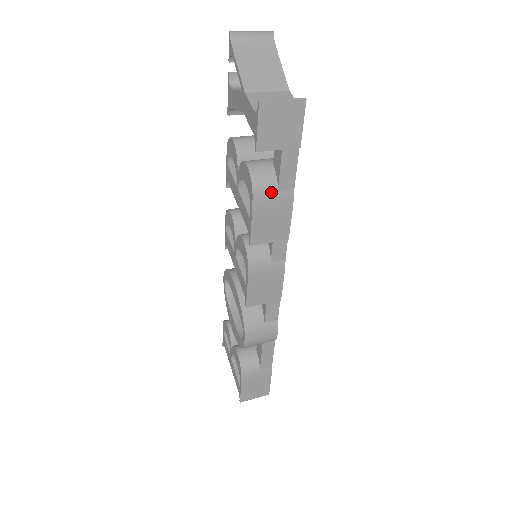
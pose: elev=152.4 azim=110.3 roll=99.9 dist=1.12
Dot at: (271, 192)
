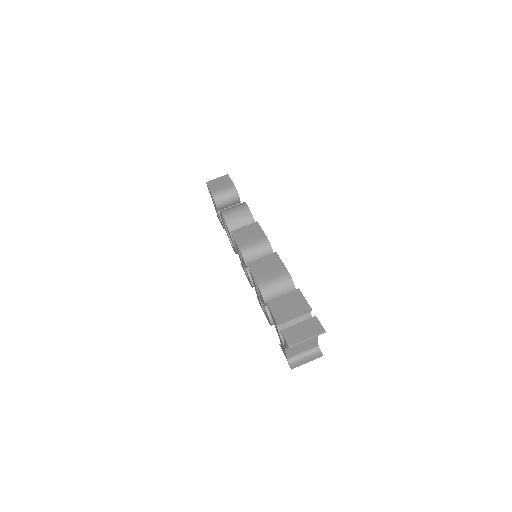
Dot at: occluded
